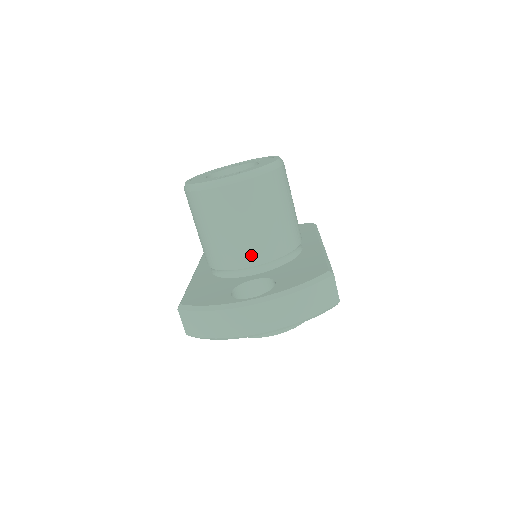
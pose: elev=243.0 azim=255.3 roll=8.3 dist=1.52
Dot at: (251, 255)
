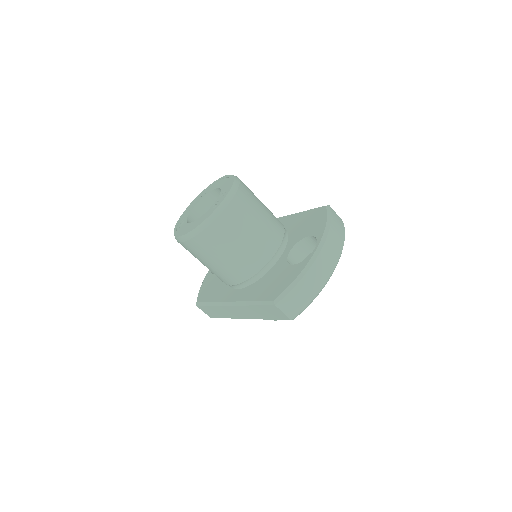
Dot at: (273, 240)
